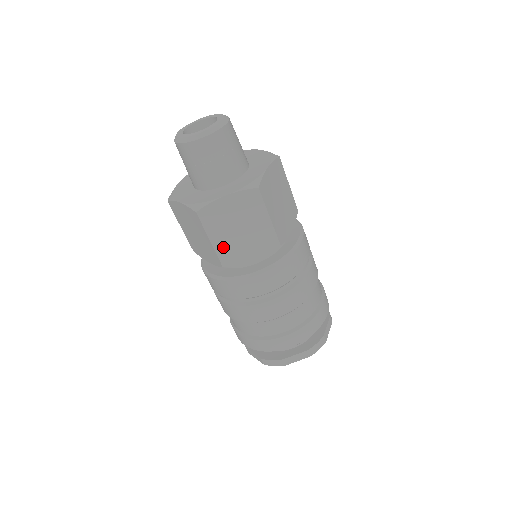
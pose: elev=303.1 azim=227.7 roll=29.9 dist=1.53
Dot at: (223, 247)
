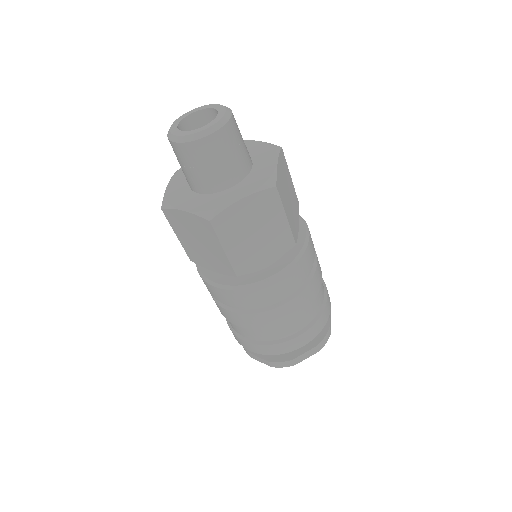
Dot at: (237, 255)
